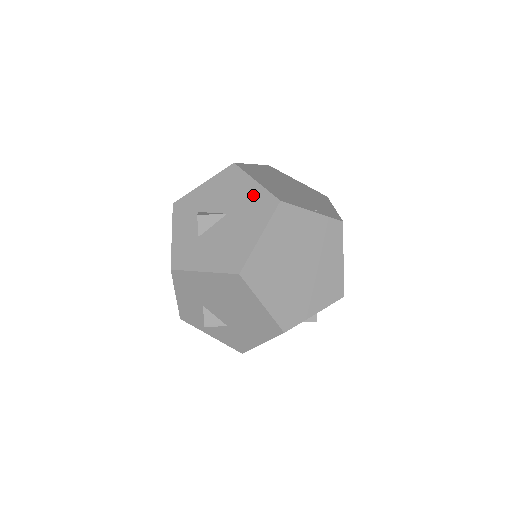
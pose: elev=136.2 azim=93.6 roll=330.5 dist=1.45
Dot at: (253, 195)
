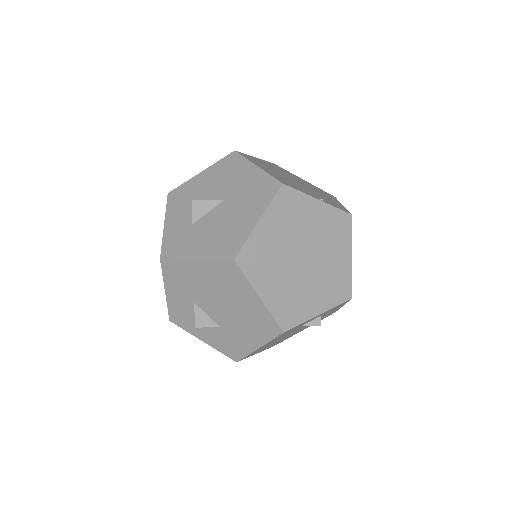
Dot at: (253, 180)
